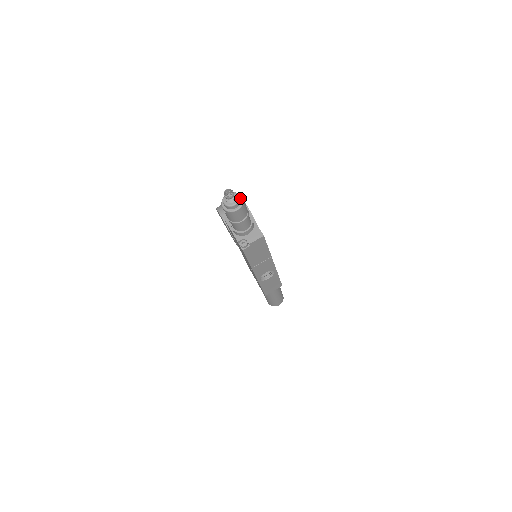
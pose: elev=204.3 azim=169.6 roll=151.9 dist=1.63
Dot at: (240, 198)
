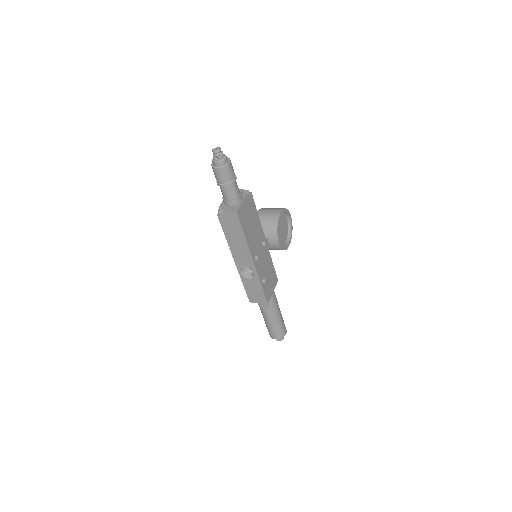
Dot at: (227, 162)
